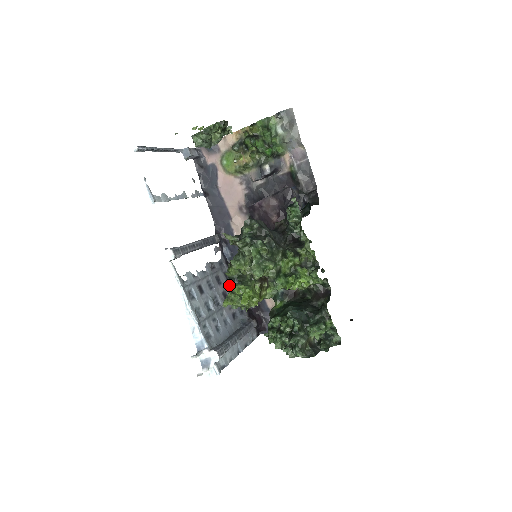
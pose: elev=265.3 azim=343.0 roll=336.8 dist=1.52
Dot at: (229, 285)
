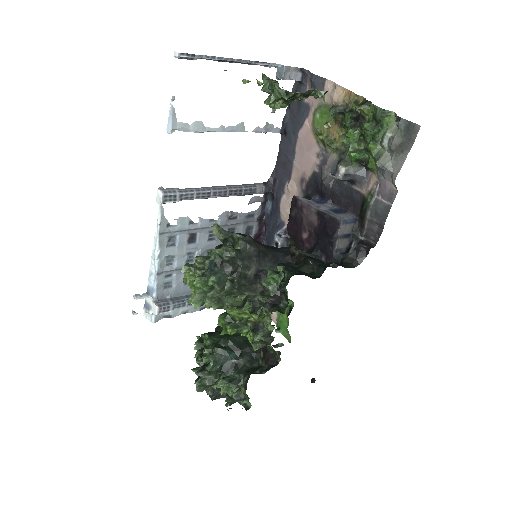
Dot at: occluded
